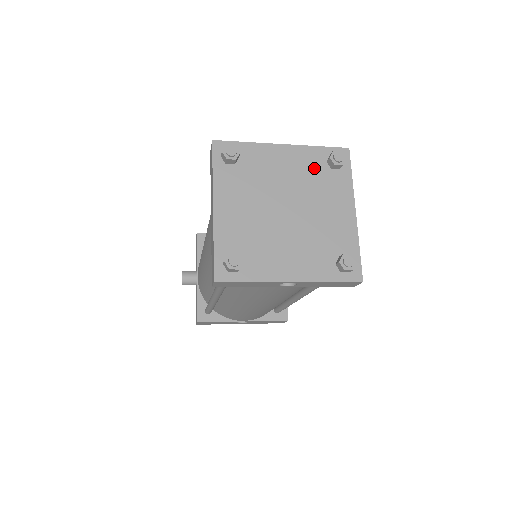
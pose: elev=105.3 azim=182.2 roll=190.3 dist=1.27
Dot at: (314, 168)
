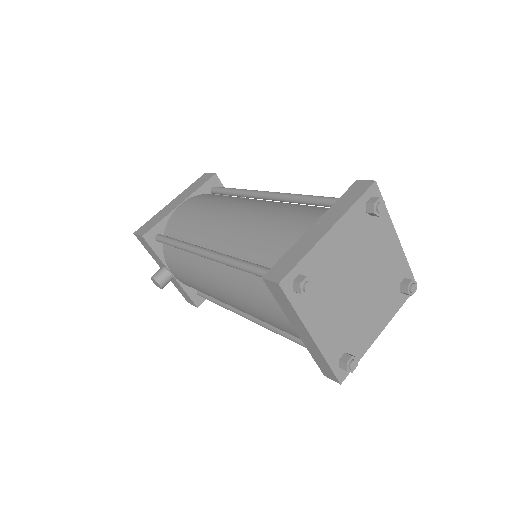
Dot at: (360, 228)
